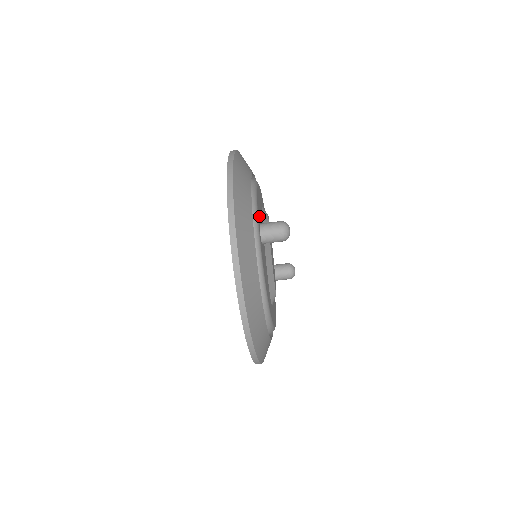
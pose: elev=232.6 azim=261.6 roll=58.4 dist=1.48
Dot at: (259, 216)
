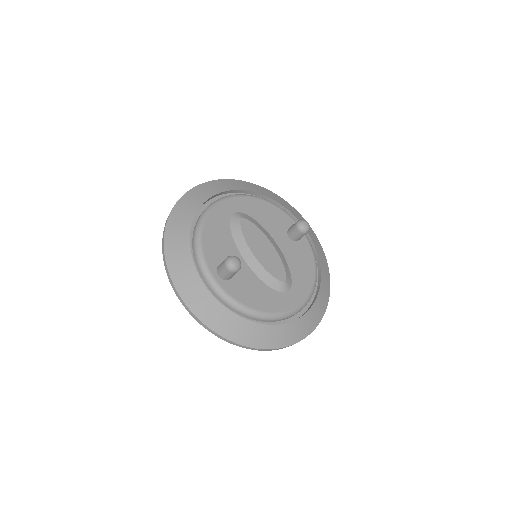
Dot at: (215, 258)
